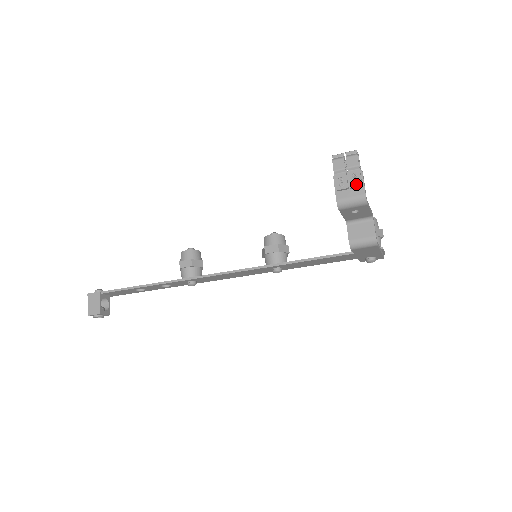
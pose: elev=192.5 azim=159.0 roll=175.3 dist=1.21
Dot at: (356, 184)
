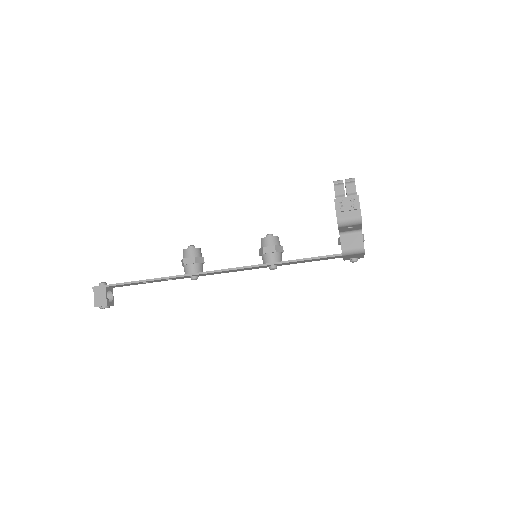
Dot at: (354, 207)
